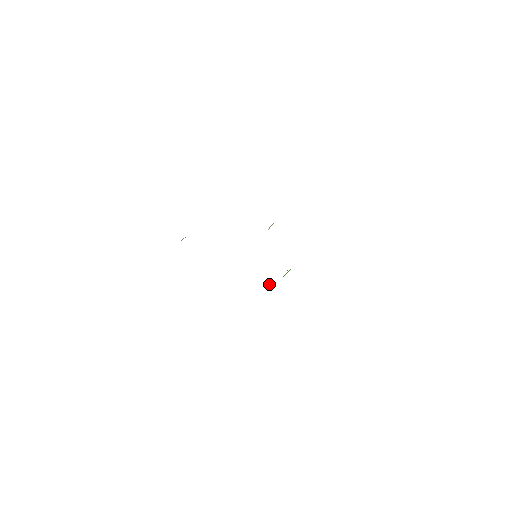
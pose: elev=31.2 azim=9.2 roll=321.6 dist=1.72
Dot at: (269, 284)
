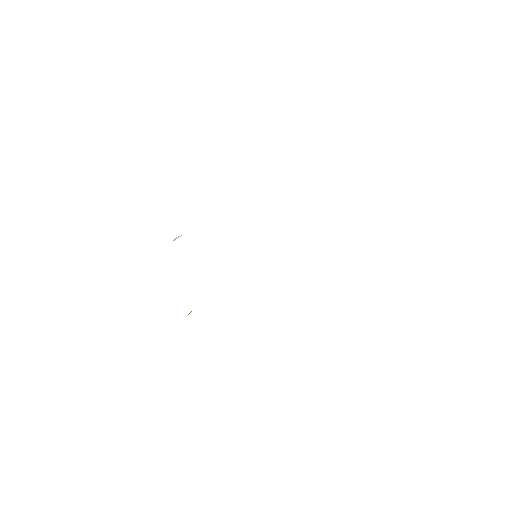
Dot at: occluded
